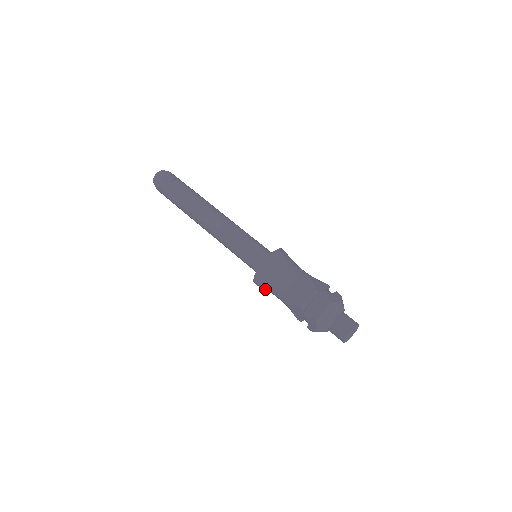
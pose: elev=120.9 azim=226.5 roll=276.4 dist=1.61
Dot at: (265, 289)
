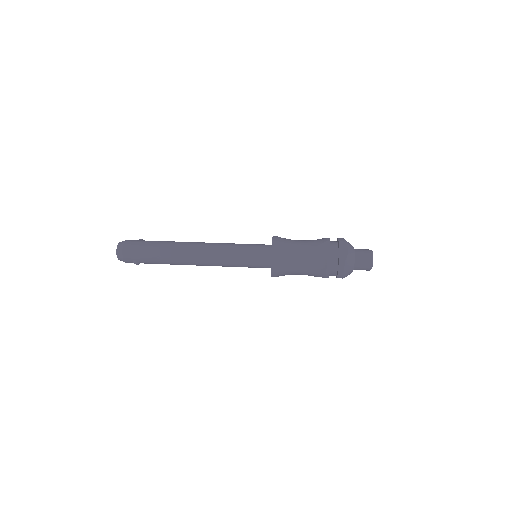
Dot at: (284, 257)
